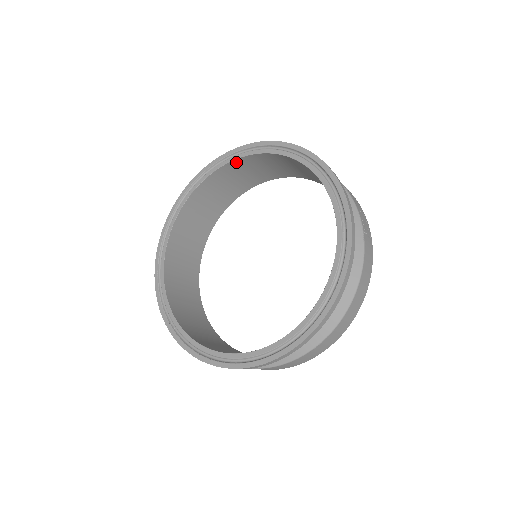
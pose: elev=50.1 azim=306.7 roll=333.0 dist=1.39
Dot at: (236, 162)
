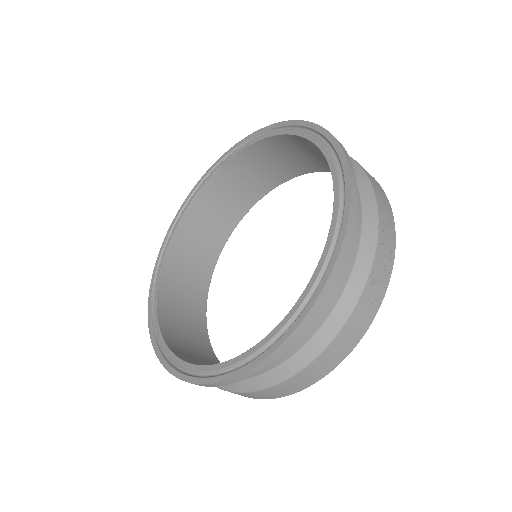
Dot at: (286, 137)
